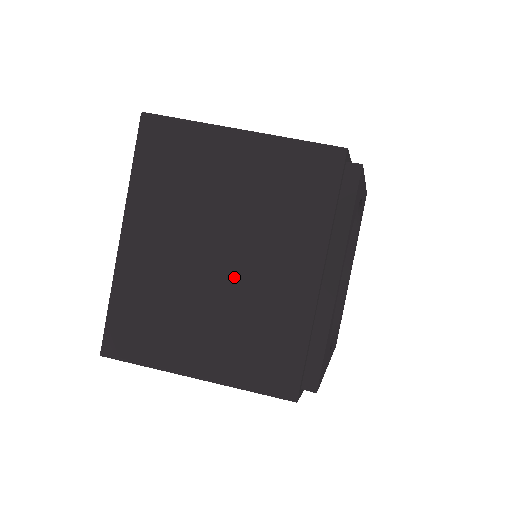
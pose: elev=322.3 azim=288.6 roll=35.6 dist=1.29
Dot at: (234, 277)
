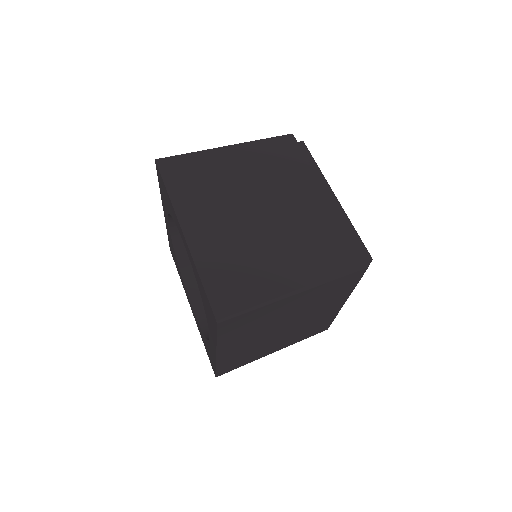
Dot at: (295, 327)
